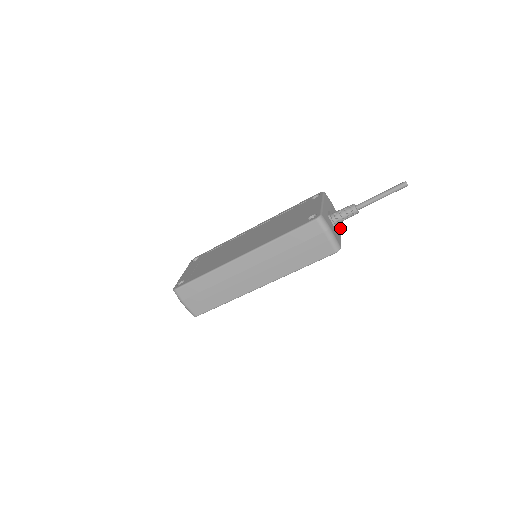
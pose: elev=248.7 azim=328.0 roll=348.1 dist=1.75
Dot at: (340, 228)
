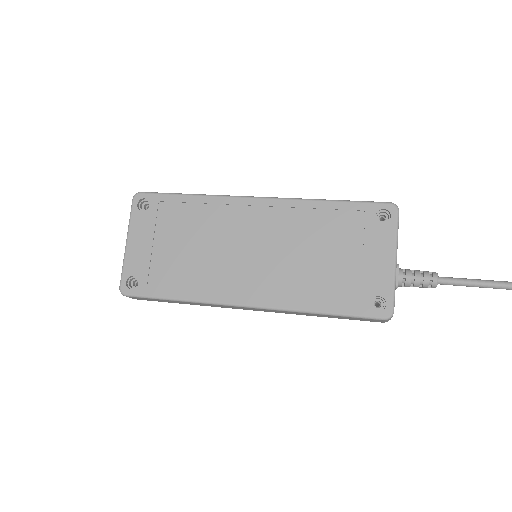
Dot at: occluded
